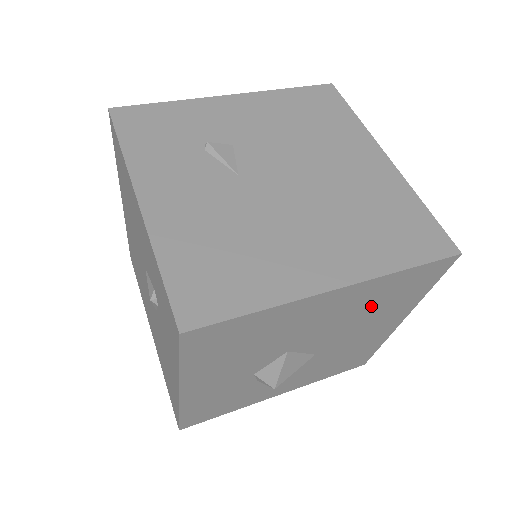
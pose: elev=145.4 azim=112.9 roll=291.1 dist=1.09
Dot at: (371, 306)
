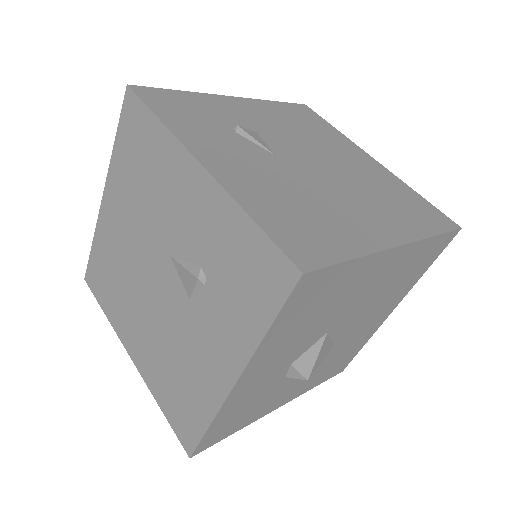
Dot at: (396, 280)
